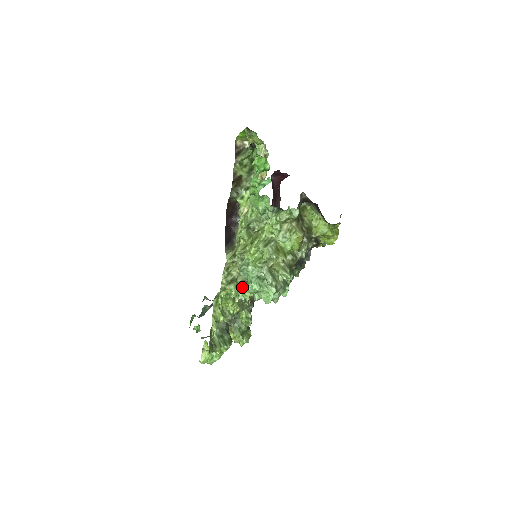
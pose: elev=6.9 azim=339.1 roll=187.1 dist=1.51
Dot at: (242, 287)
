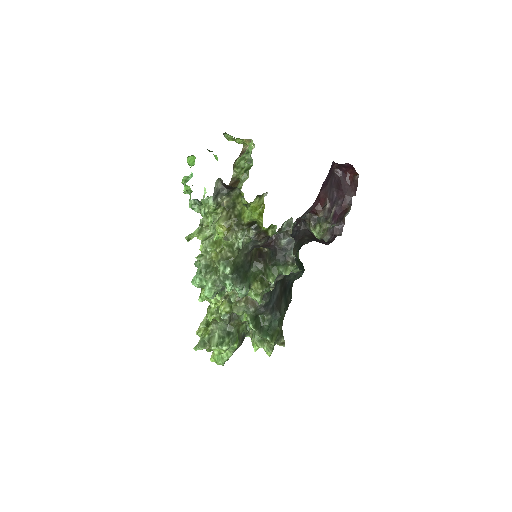
Dot at: occluded
